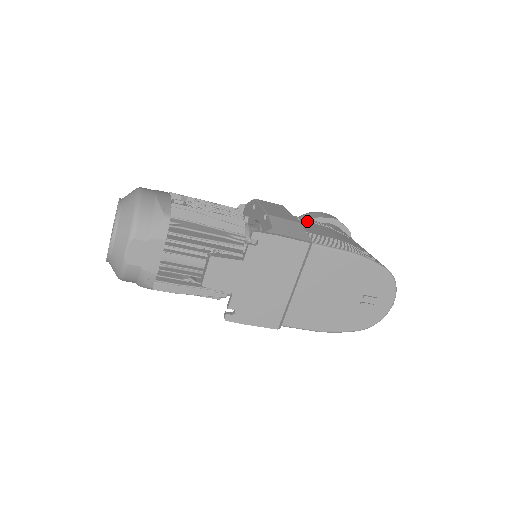
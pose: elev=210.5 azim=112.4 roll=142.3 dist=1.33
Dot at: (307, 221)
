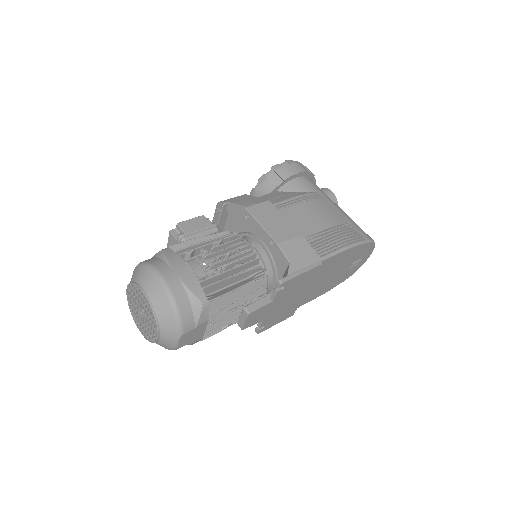
Dot at: (291, 205)
